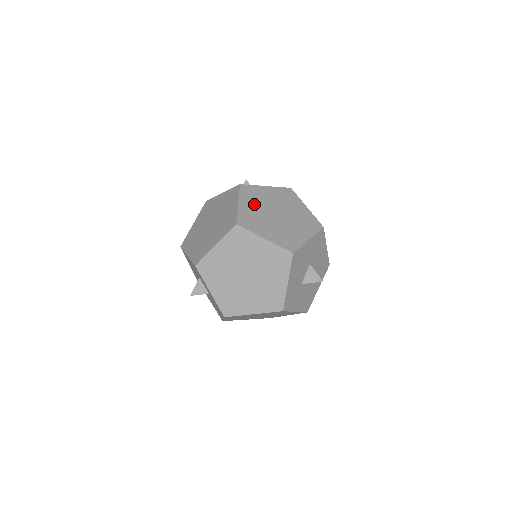
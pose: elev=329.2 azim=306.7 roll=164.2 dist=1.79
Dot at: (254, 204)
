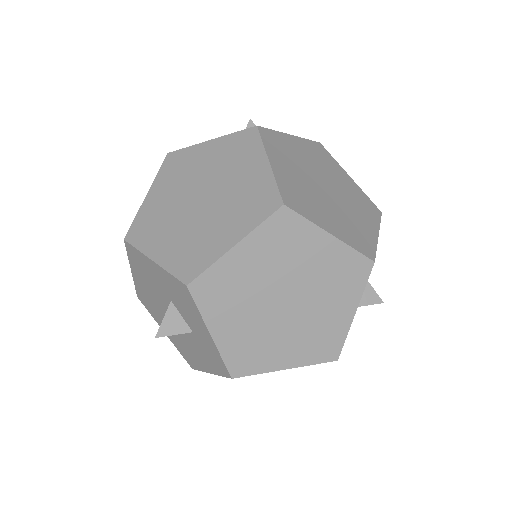
Dot at: (290, 166)
